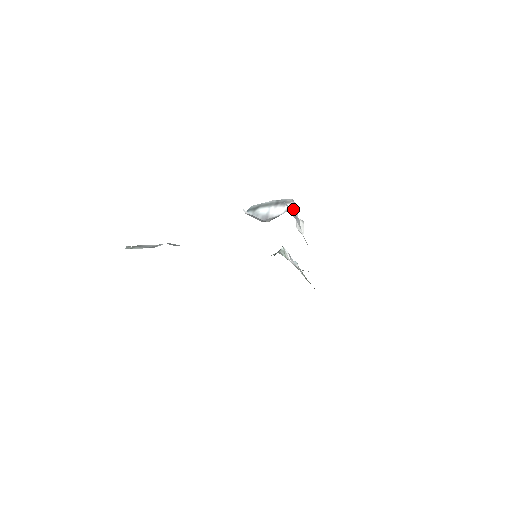
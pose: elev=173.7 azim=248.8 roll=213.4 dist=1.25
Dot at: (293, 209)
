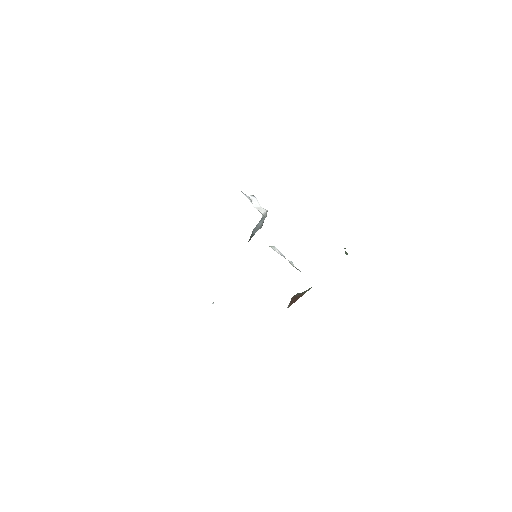
Dot at: (251, 197)
